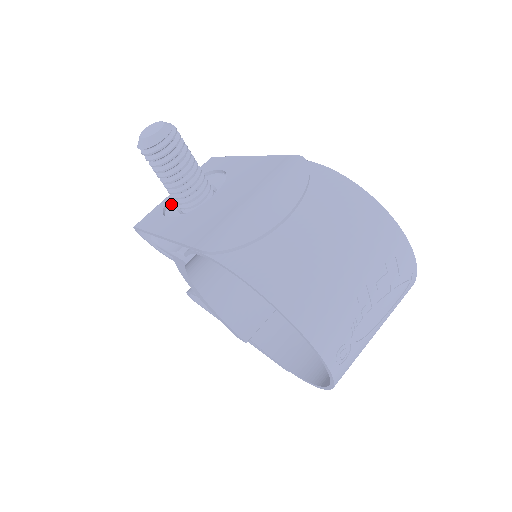
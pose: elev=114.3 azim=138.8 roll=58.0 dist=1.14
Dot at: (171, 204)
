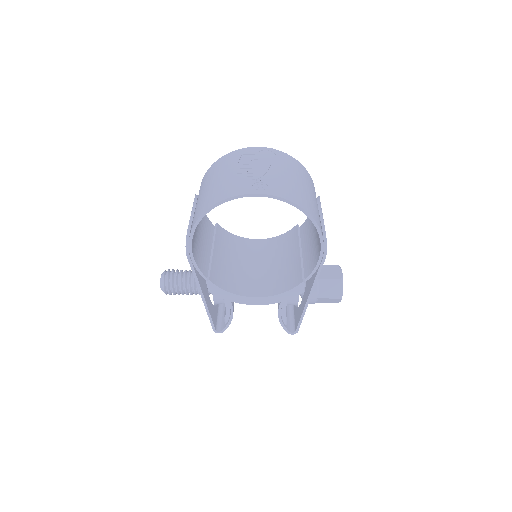
Dot at: occluded
